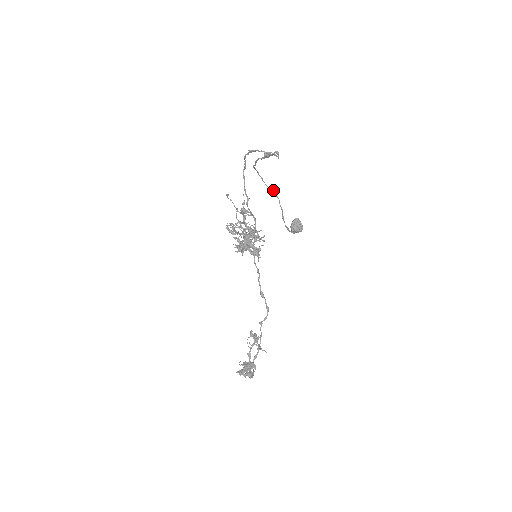
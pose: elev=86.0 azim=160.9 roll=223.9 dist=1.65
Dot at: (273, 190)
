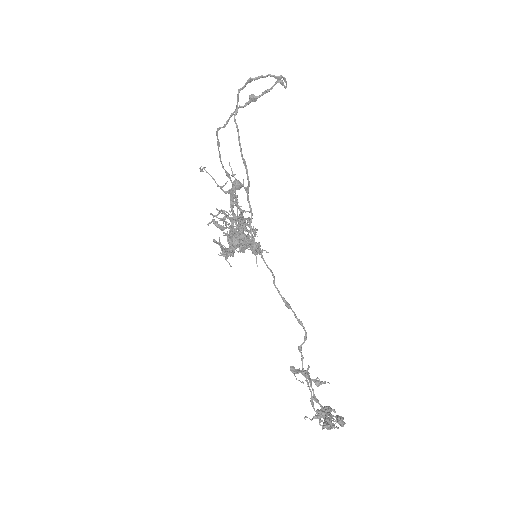
Dot at: (229, 174)
